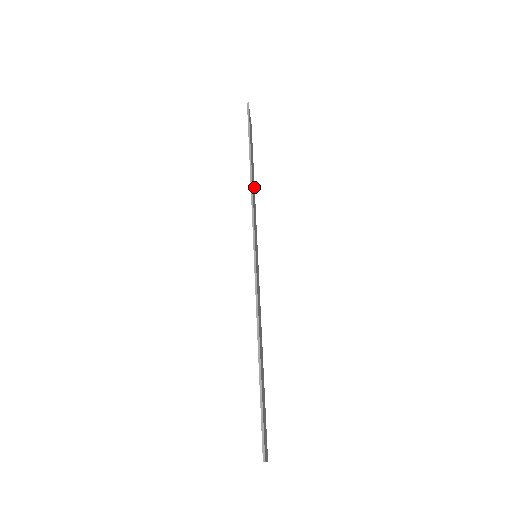
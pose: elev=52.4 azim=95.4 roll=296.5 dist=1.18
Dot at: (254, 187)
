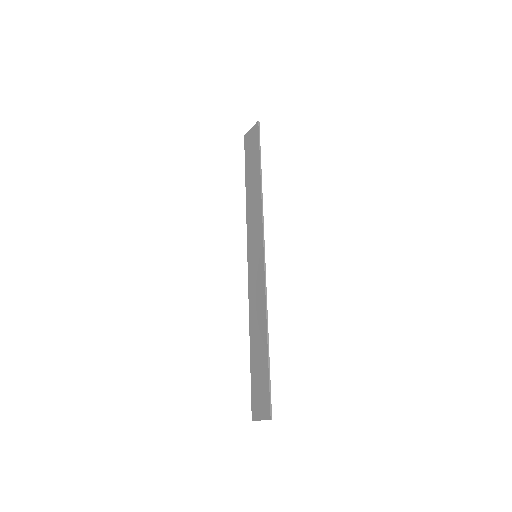
Dot at: (248, 194)
